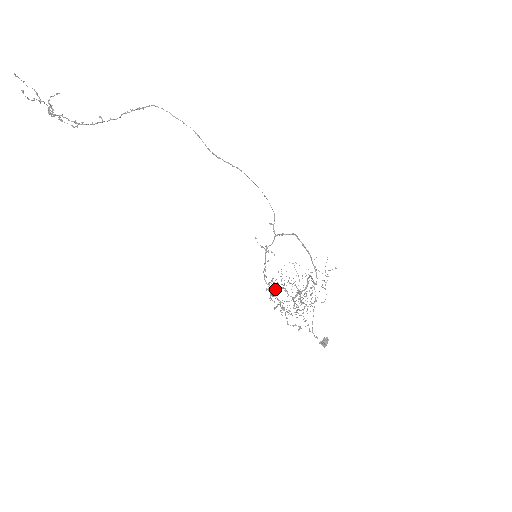
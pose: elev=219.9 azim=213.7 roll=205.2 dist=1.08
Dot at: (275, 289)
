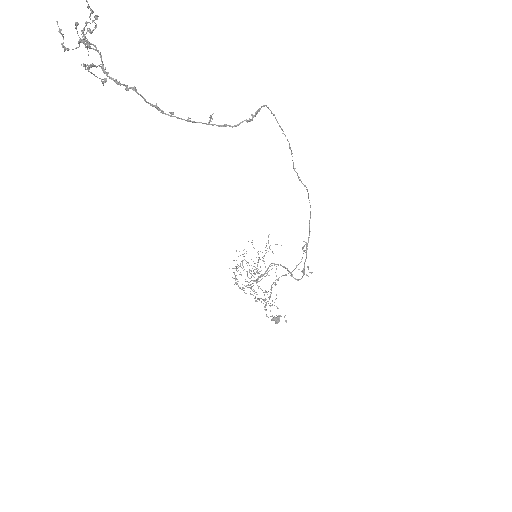
Dot at: occluded
